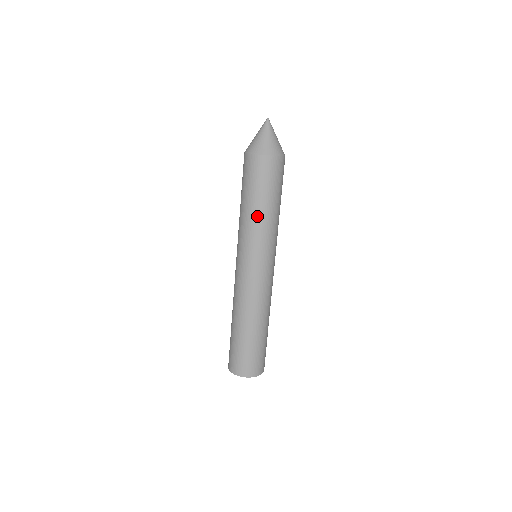
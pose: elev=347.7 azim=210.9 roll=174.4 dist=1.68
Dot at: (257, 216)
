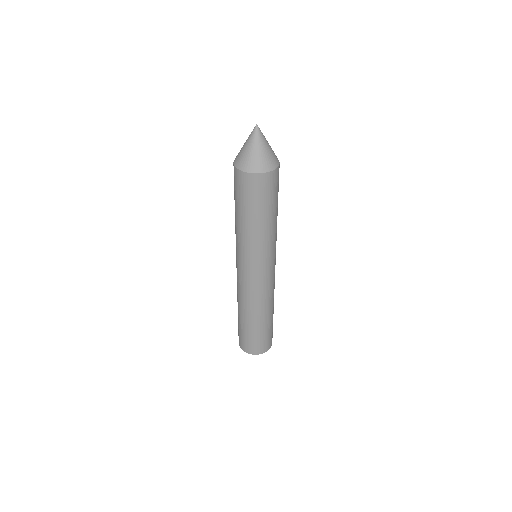
Dot at: (236, 223)
